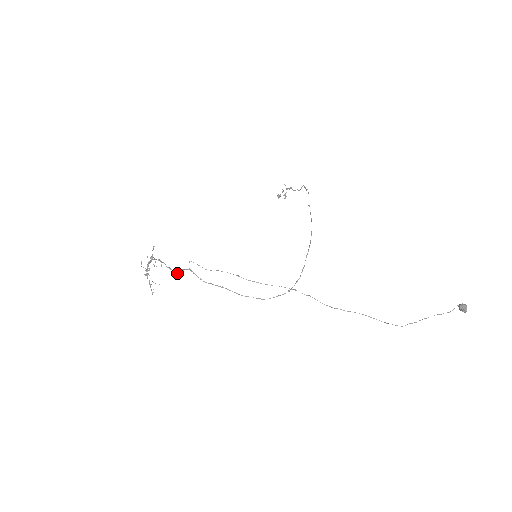
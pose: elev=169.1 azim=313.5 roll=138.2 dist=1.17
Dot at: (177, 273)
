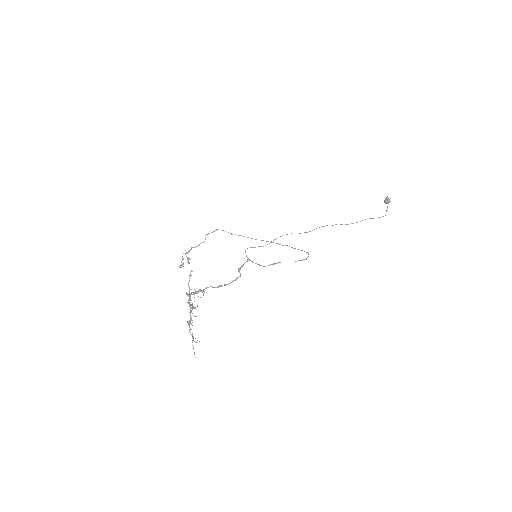
Dot at: (231, 282)
